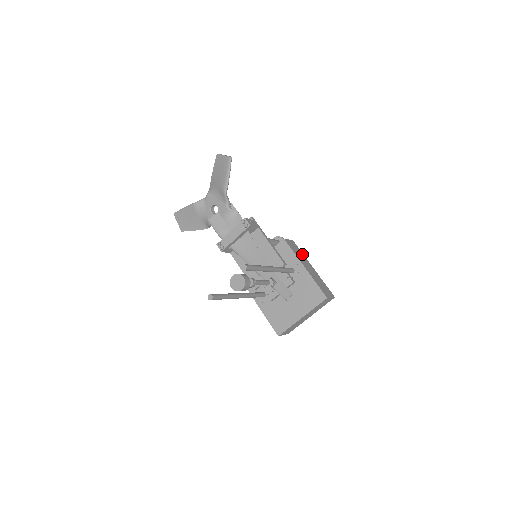
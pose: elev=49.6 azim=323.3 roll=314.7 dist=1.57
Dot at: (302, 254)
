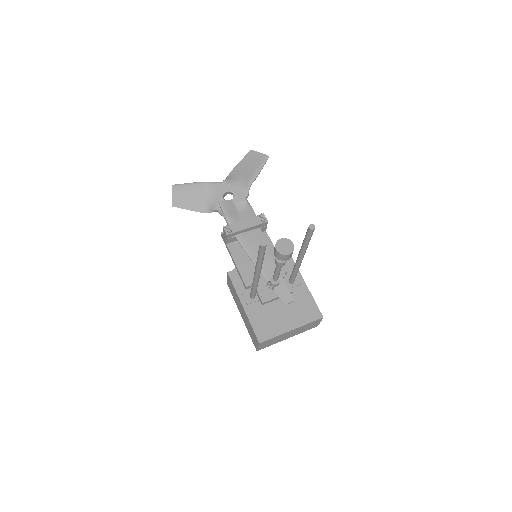
Dot at: occluded
